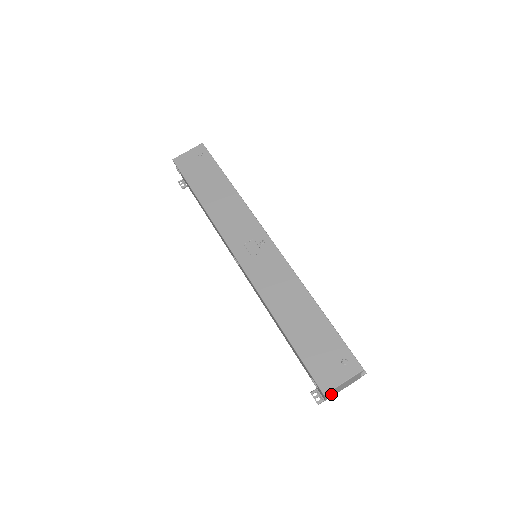
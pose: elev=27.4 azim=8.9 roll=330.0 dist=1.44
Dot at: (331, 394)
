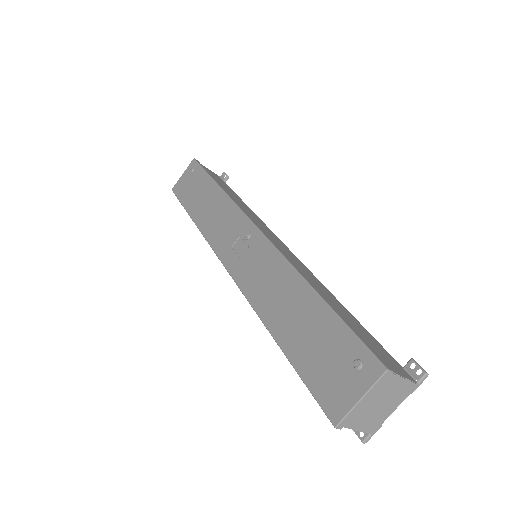
Dot at: (368, 422)
